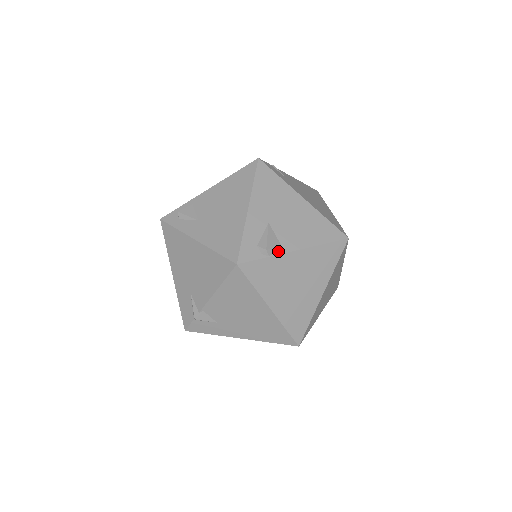
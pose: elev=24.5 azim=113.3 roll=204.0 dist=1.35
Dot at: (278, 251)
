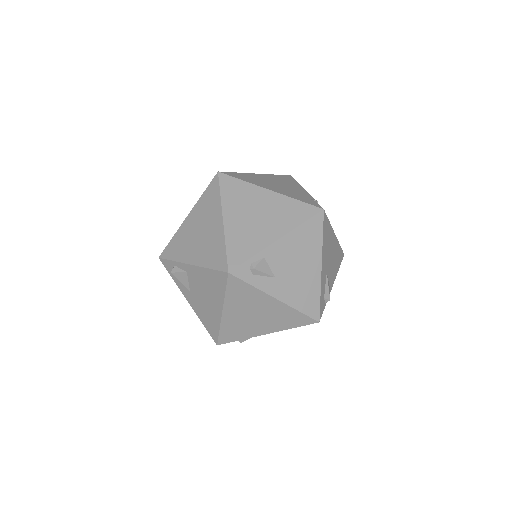
Dot at: occluded
